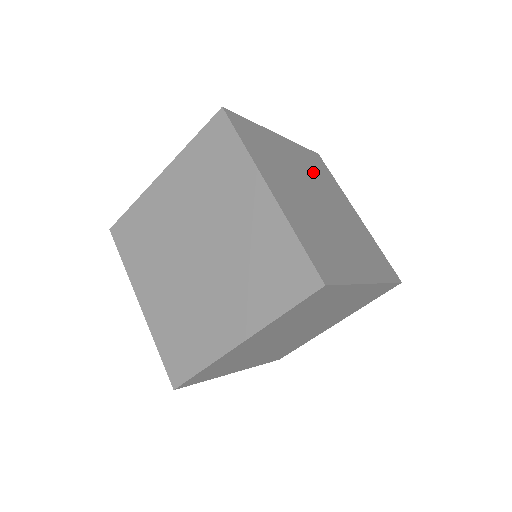
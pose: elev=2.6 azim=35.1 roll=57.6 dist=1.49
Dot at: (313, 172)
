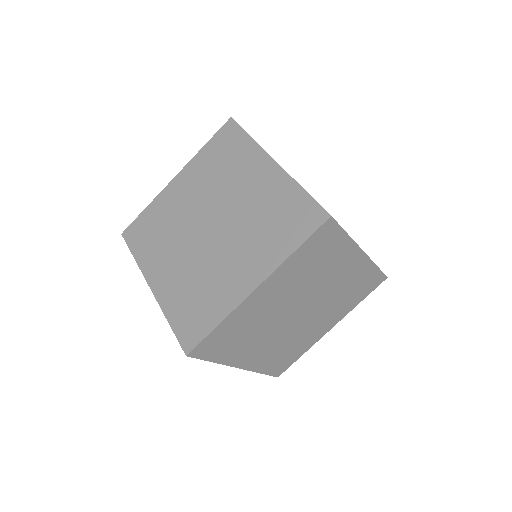
Dot at: occluded
